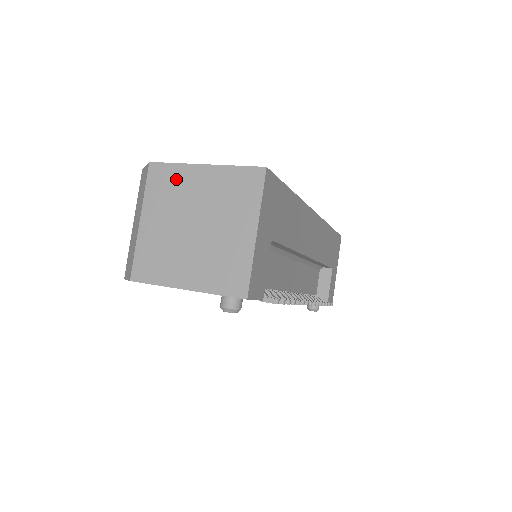
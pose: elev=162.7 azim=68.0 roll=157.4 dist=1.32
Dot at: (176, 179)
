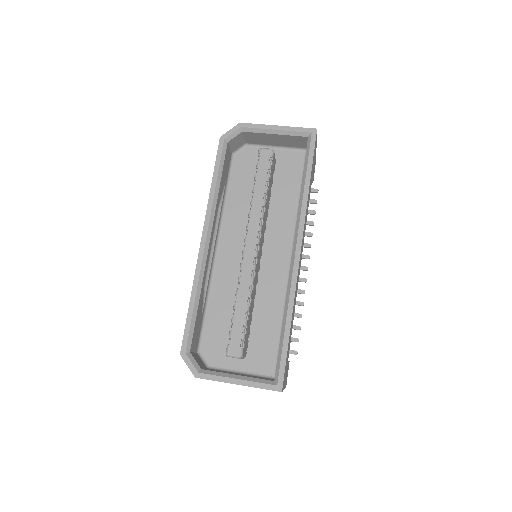
Dot at: occluded
